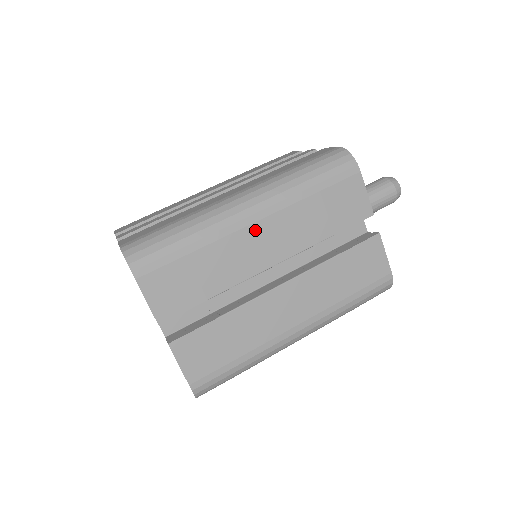
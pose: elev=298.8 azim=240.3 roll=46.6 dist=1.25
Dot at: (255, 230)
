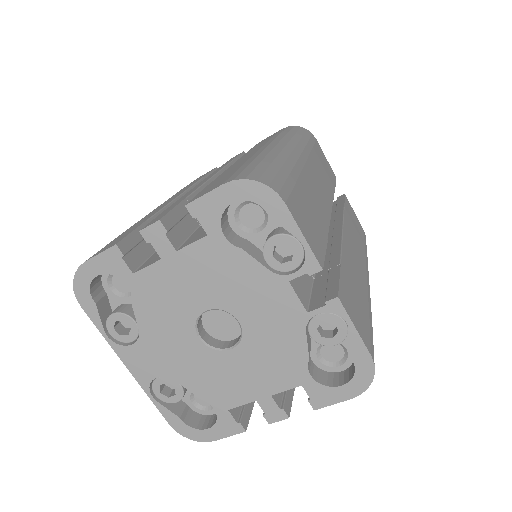
Dot at: (309, 170)
